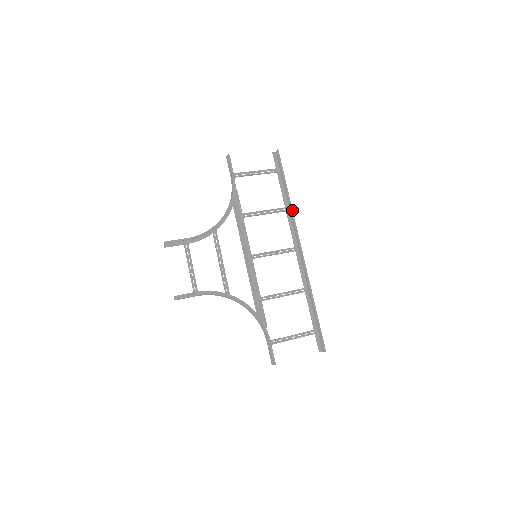
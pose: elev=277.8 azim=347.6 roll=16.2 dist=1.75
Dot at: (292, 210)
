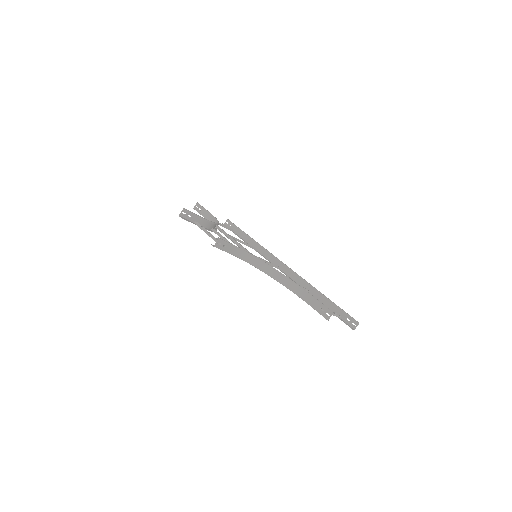
Dot at: occluded
